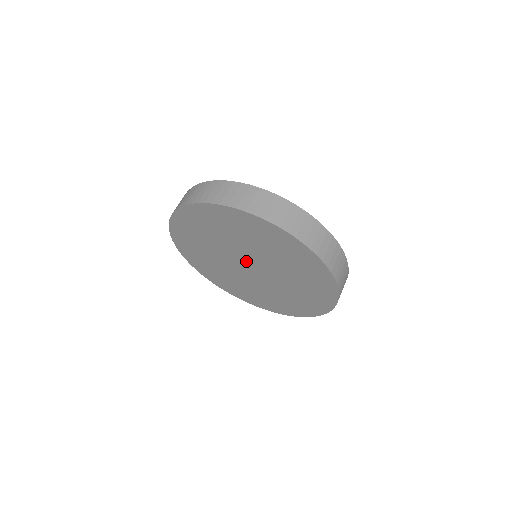
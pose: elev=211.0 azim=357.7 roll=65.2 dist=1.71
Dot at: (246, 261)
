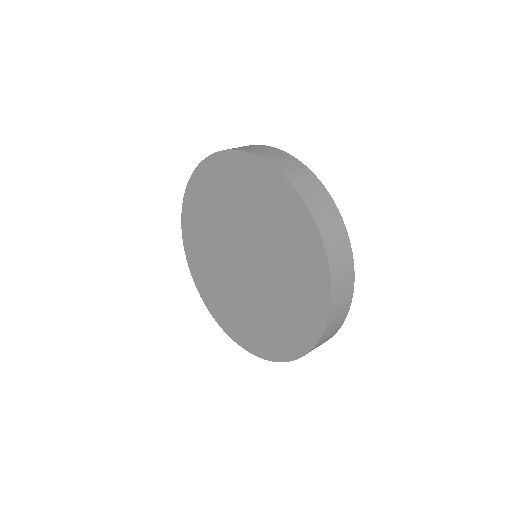
Dot at: (247, 253)
